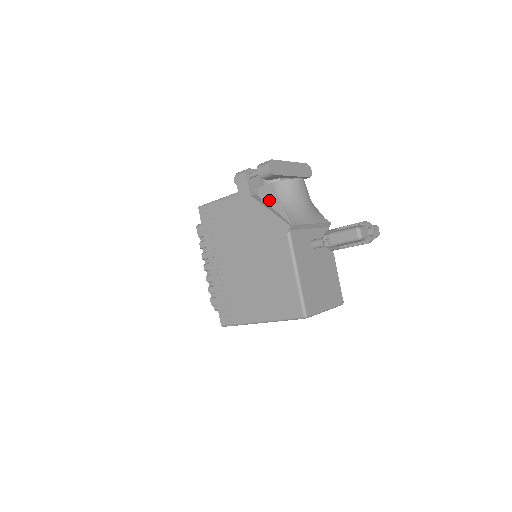
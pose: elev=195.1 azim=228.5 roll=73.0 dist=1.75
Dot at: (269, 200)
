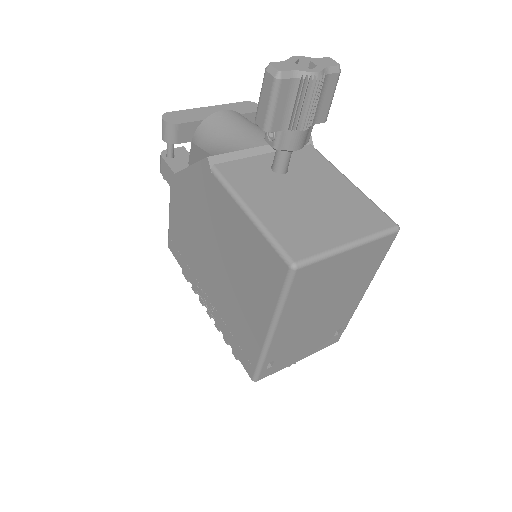
Dot at: (195, 161)
